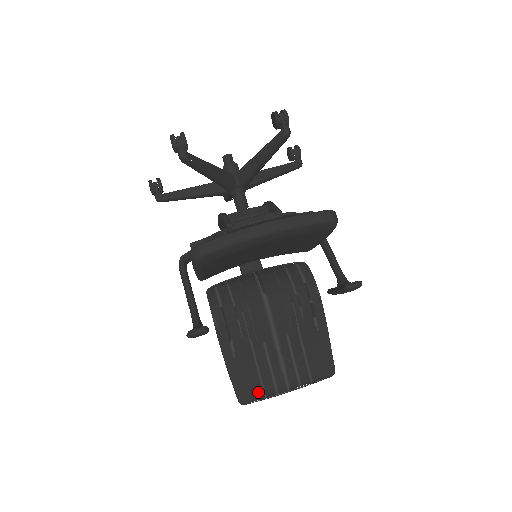
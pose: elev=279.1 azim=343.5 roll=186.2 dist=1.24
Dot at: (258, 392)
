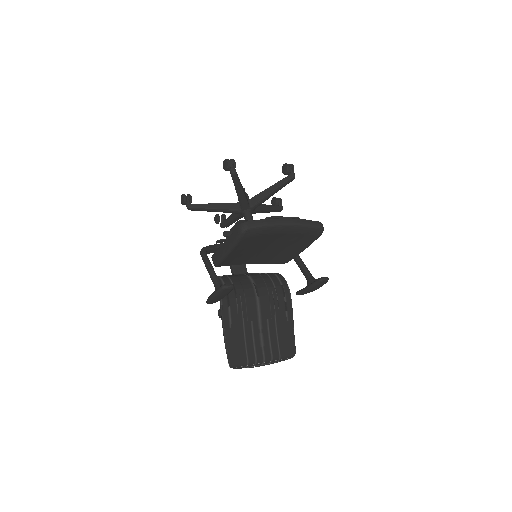
Dot at: (243, 359)
